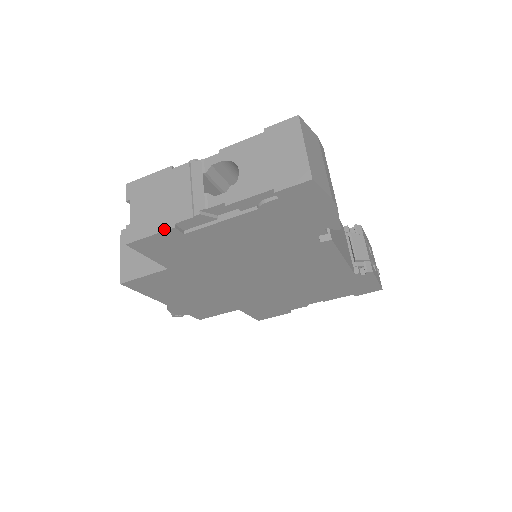
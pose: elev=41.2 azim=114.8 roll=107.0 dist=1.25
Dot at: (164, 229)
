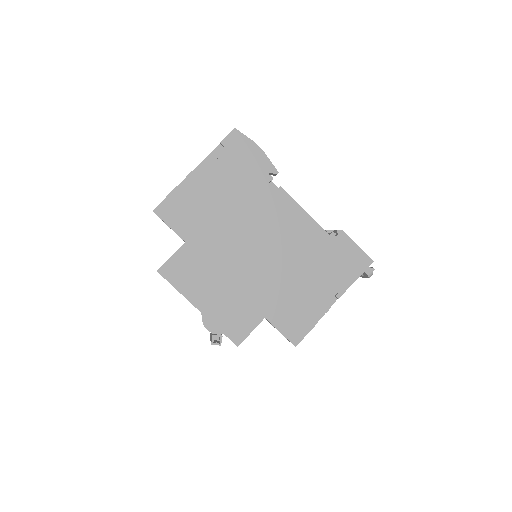
Dot at: (172, 191)
